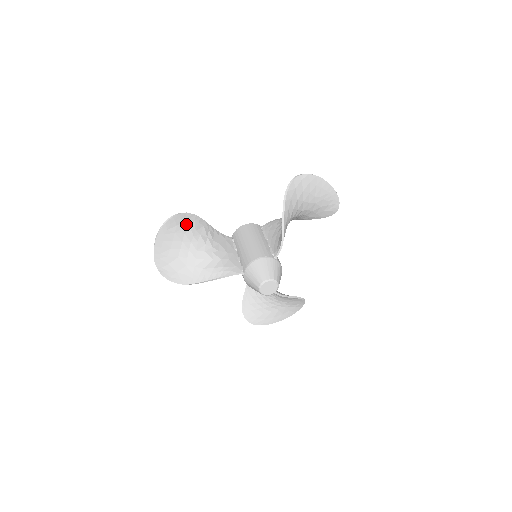
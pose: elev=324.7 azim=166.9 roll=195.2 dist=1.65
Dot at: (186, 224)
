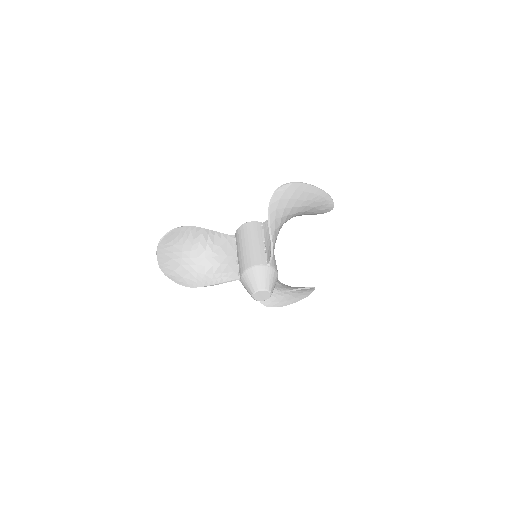
Dot at: (183, 236)
